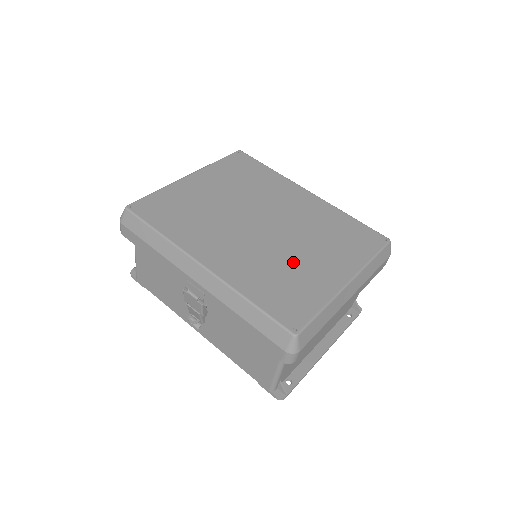
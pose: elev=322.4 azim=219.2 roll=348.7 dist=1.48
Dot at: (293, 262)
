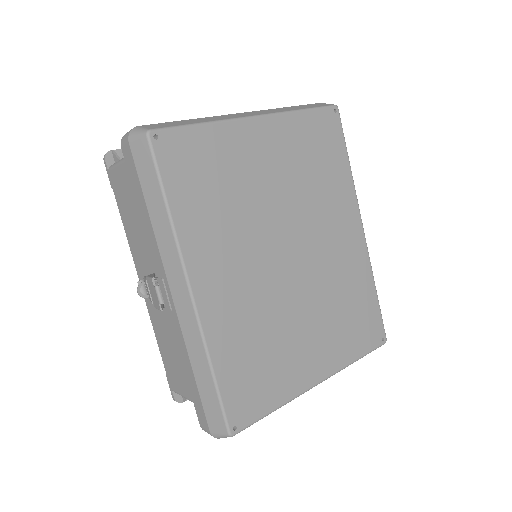
Dot at: (286, 333)
